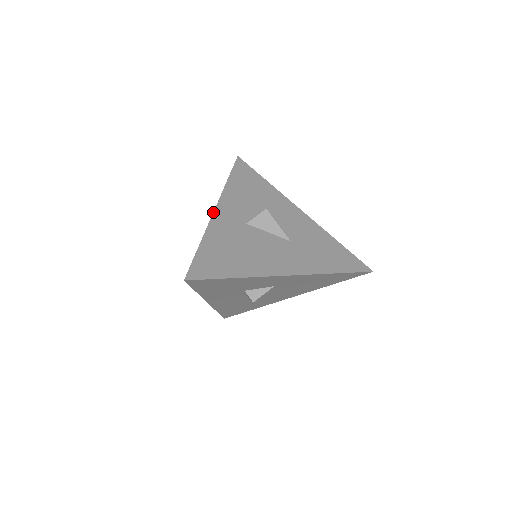
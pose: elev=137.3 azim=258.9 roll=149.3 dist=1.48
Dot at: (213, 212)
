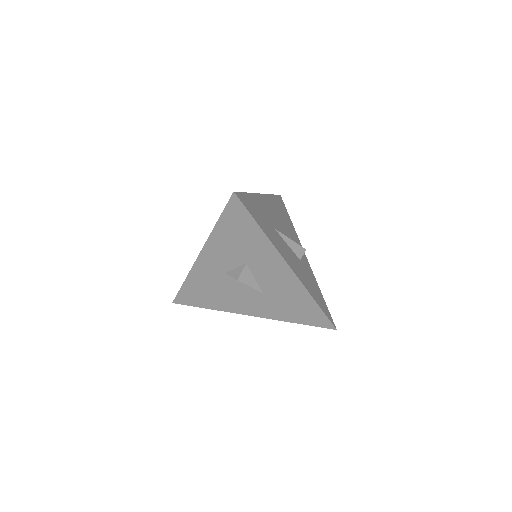
Dot at: (196, 259)
